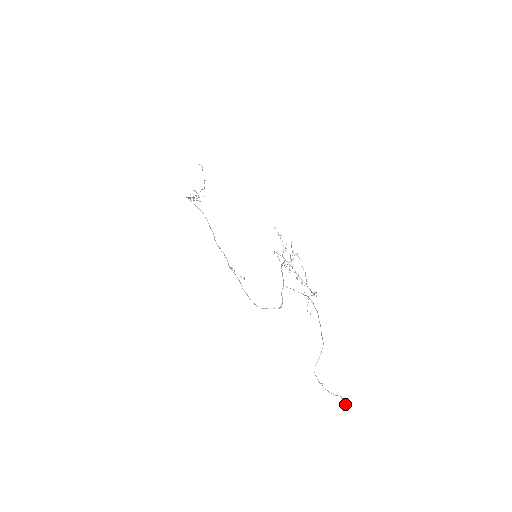
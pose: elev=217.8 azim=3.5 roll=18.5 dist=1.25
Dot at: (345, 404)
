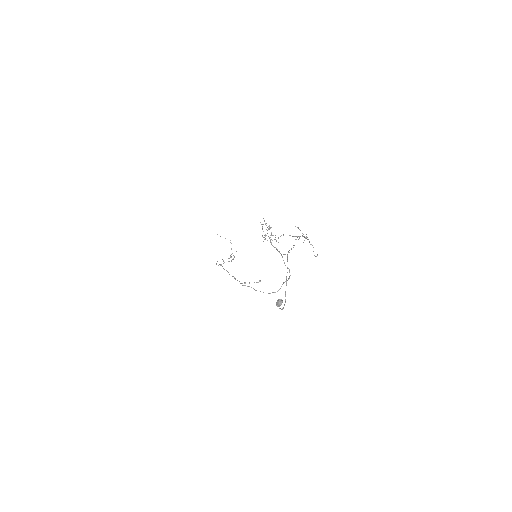
Dot at: occluded
